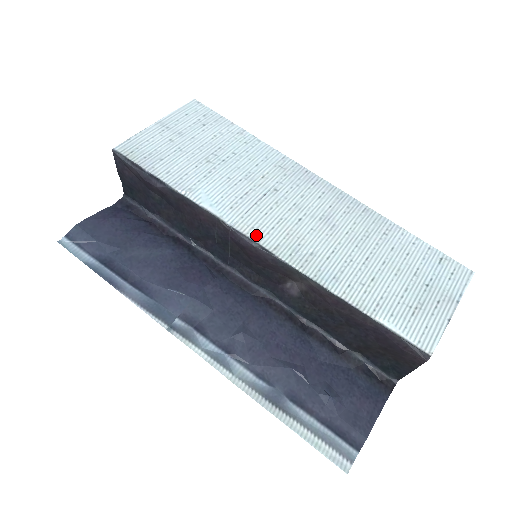
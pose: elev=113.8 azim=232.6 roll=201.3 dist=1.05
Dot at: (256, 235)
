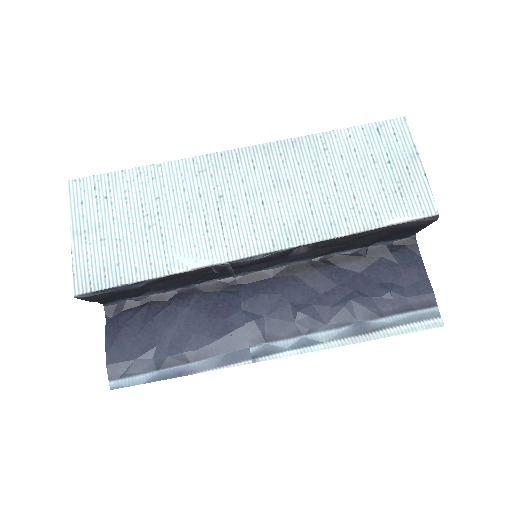
Dot at: (251, 250)
